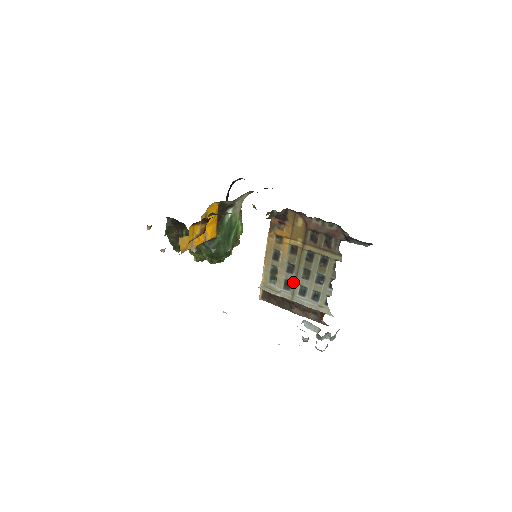
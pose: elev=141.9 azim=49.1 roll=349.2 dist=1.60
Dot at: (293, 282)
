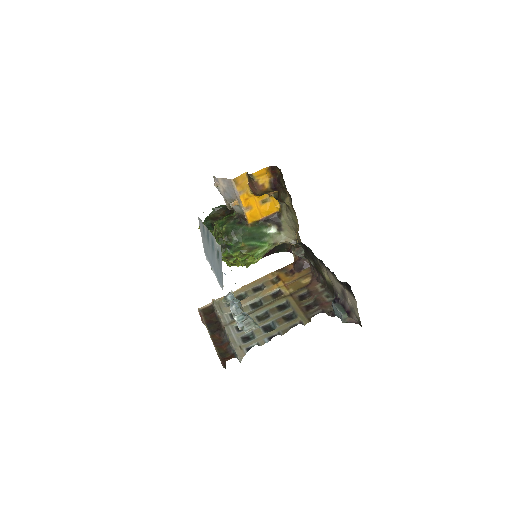
Dot at: occluded
